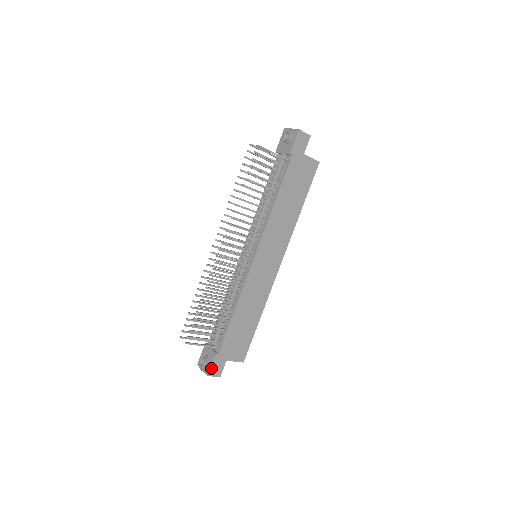
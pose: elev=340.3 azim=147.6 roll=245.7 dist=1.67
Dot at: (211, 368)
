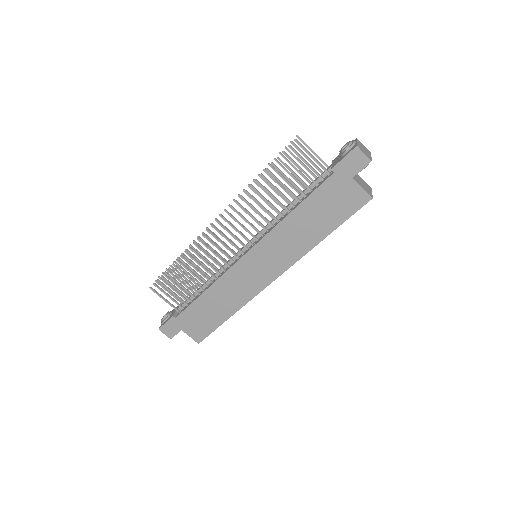
Dot at: (164, 325)
